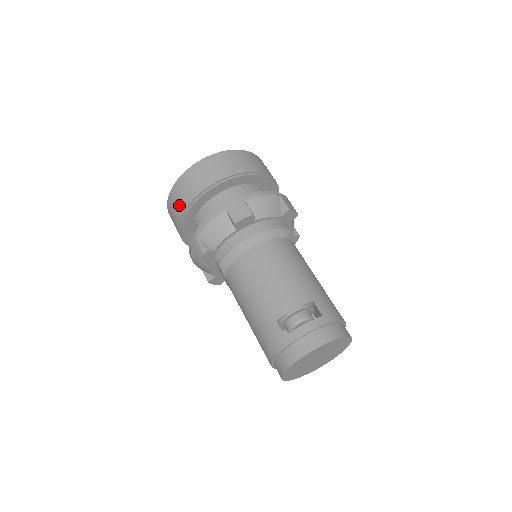
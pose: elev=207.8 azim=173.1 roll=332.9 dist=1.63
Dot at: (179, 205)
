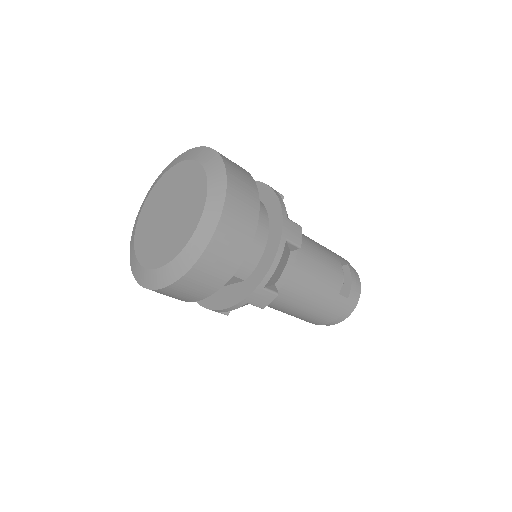
Dot at: (223, 270)
